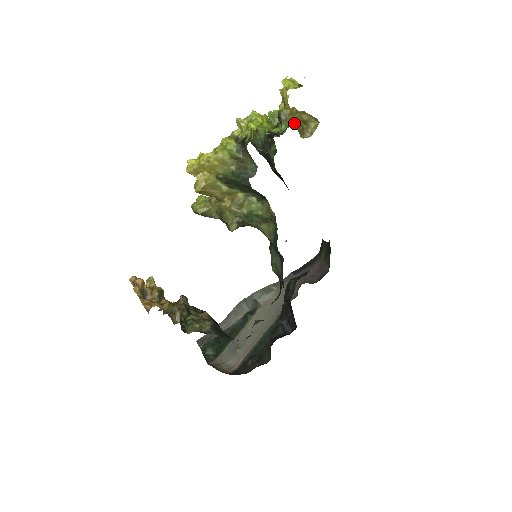
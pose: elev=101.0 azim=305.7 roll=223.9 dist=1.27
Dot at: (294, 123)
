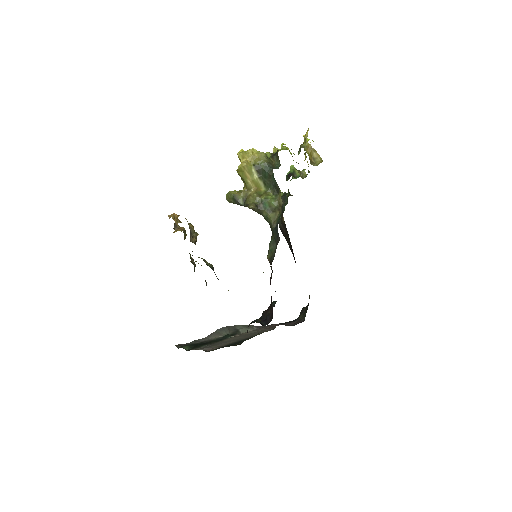
Dot at: (308, 154)
